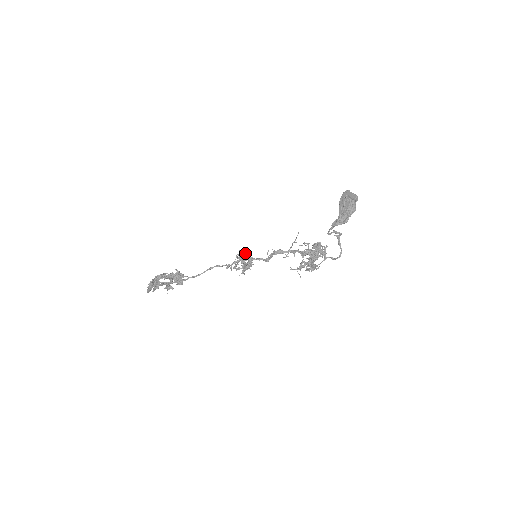
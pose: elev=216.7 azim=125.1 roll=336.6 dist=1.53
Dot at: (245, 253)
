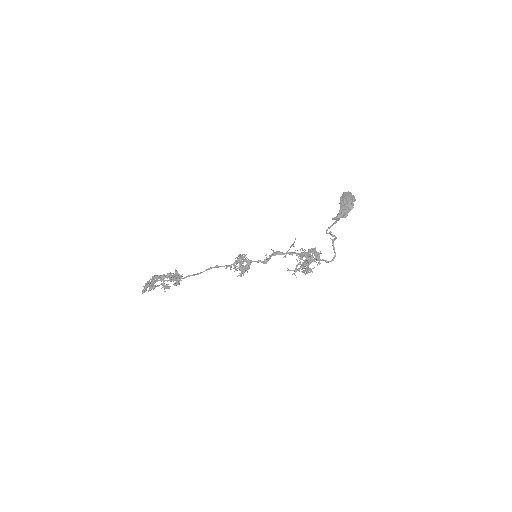
Dot at: occluded
